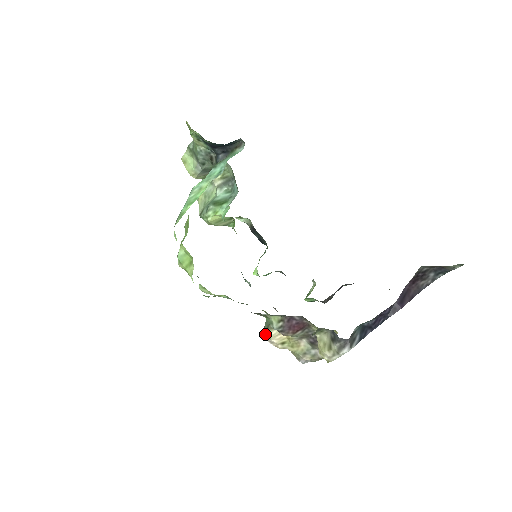
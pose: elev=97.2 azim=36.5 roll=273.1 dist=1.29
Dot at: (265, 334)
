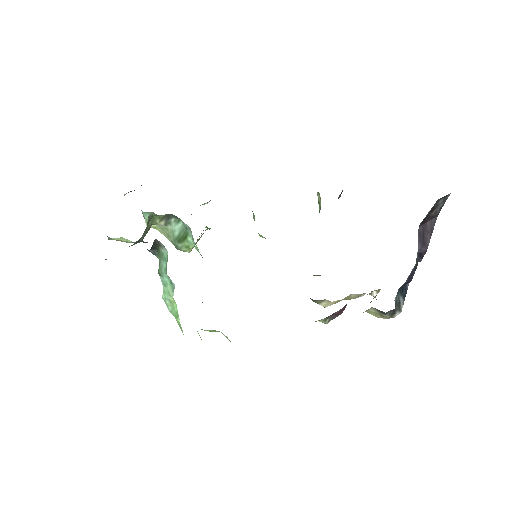
Dot at: occluded
